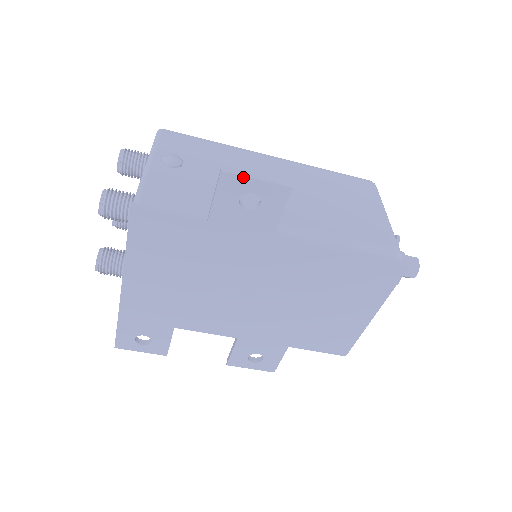
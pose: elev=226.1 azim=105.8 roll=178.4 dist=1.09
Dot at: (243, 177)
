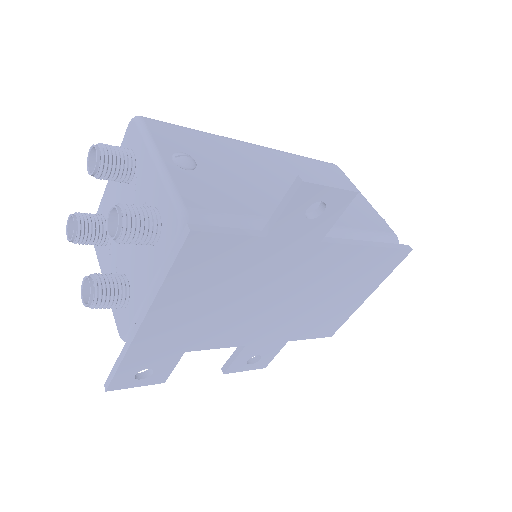
Dot at: (320, 186)
